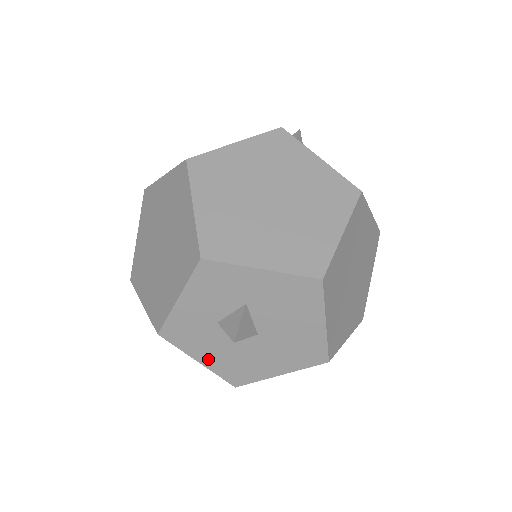
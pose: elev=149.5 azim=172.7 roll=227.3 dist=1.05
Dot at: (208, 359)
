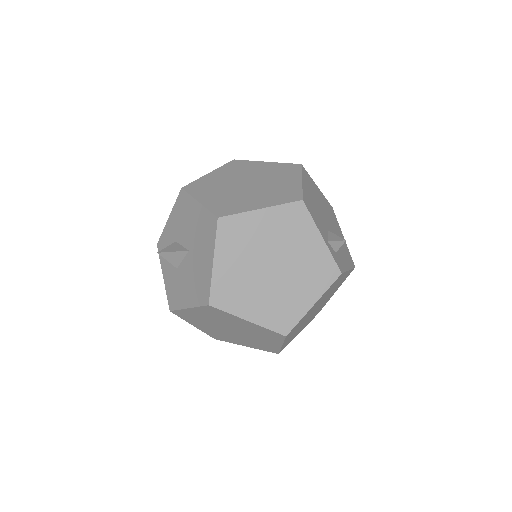
Dot at: (189, 300)
